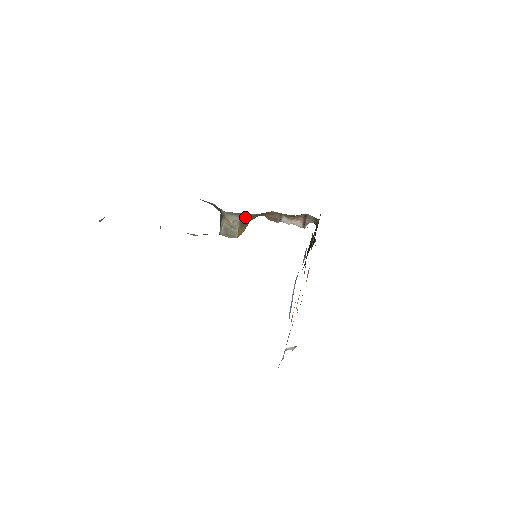
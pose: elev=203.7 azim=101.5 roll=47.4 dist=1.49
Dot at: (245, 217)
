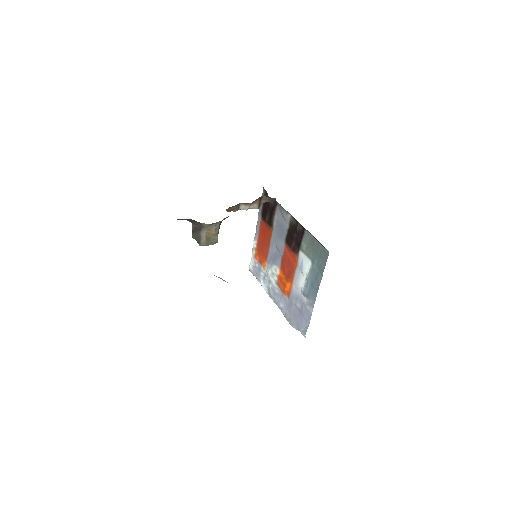
Dot at: occluded
